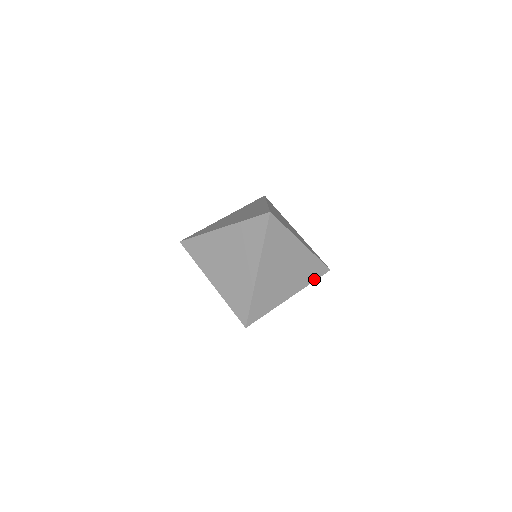
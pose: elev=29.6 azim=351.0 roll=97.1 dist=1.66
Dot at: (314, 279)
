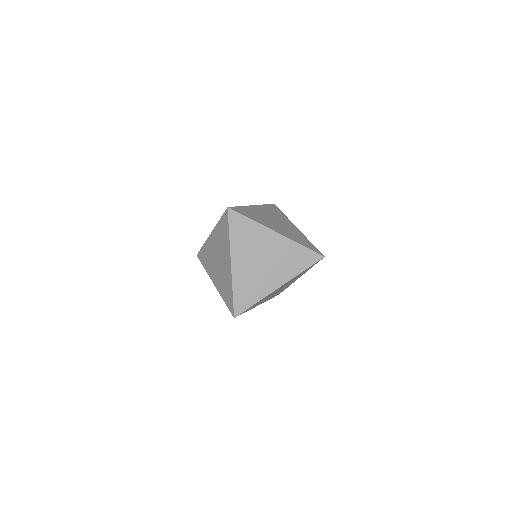
Dot at: occluded
